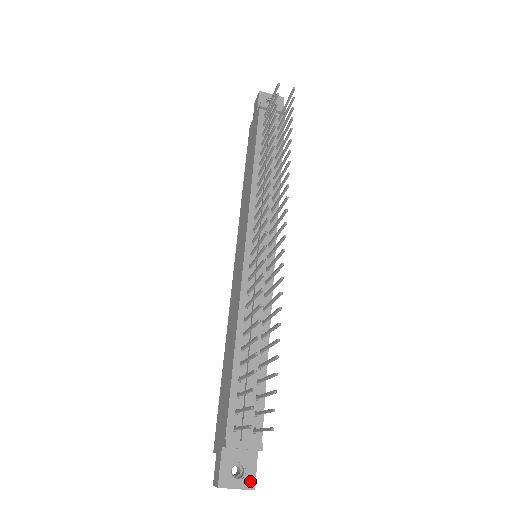
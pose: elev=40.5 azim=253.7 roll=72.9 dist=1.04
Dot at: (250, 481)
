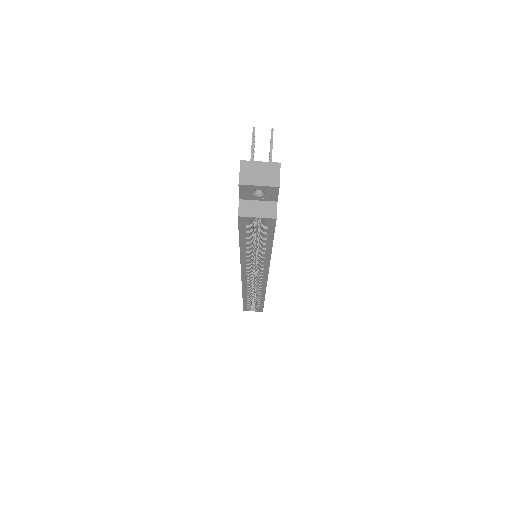
Dot at: (274, 167)
